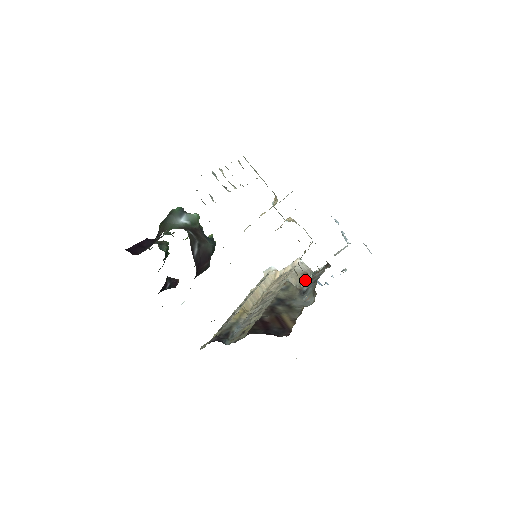
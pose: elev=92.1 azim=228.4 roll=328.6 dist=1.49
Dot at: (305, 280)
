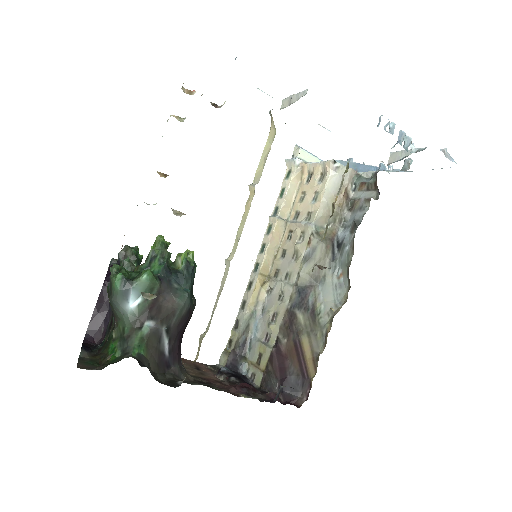
Dot at: (342, 209)
